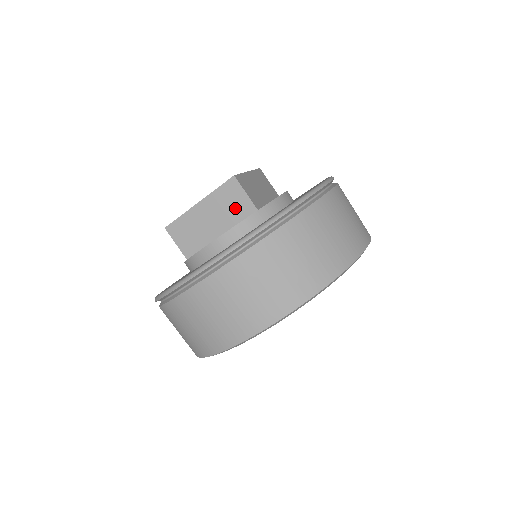
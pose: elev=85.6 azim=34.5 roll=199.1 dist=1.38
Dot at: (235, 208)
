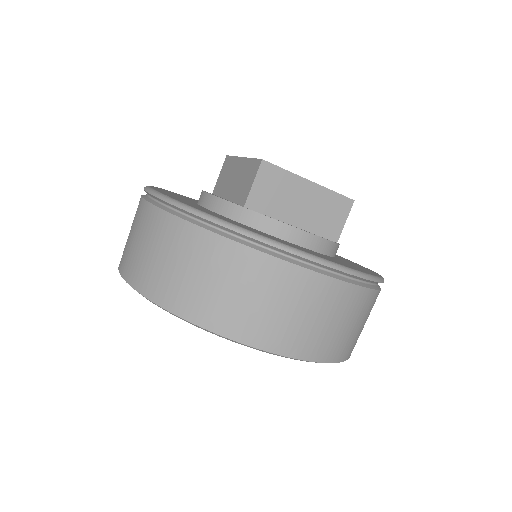
Dot at: (243, 188)
